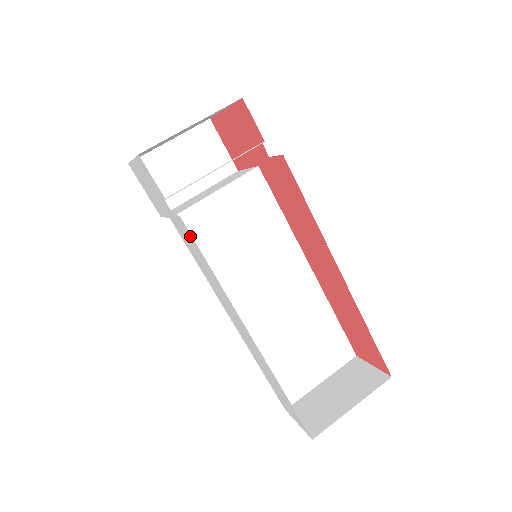
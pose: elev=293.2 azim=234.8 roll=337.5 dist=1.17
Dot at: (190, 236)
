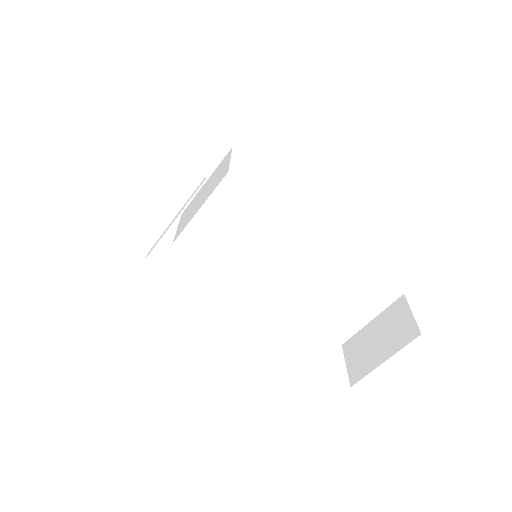
Dot at: occluded
